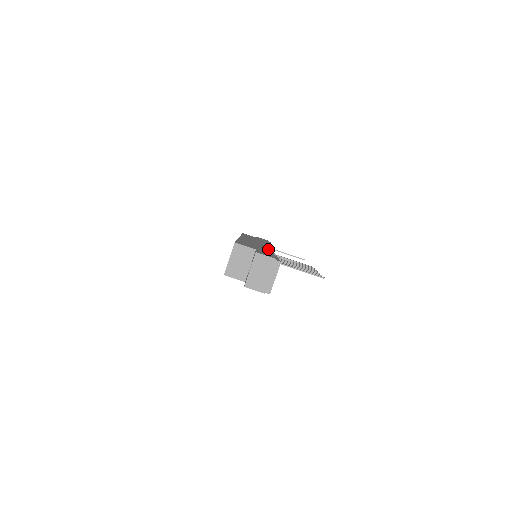
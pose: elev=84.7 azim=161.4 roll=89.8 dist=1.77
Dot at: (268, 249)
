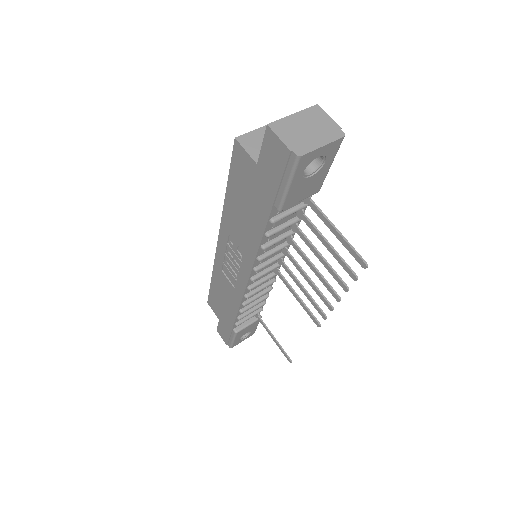
Dot at: occluded
